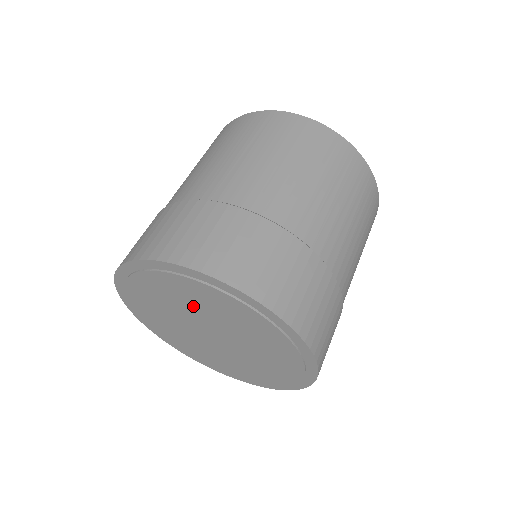
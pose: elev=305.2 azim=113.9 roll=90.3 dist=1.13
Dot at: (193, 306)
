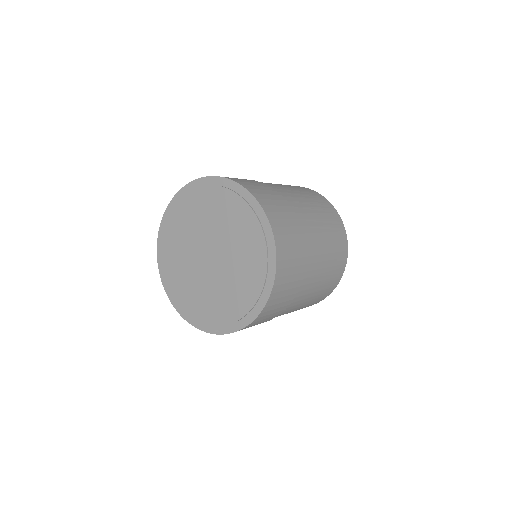
Dot at: (199, 223)
